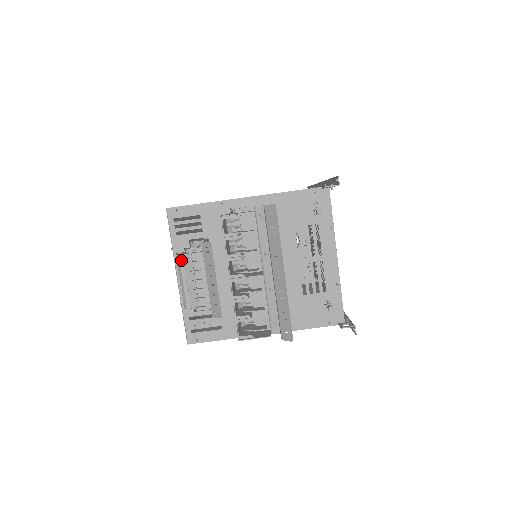
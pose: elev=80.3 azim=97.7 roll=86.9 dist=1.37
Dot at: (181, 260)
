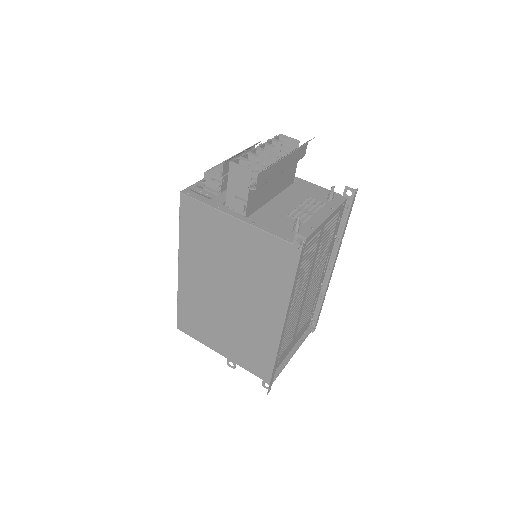
Dot at: occluded
